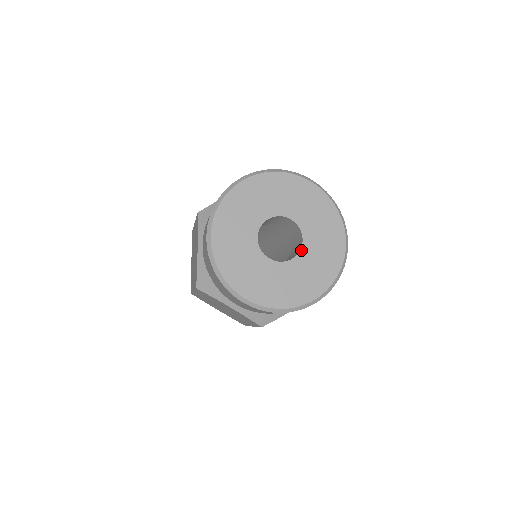
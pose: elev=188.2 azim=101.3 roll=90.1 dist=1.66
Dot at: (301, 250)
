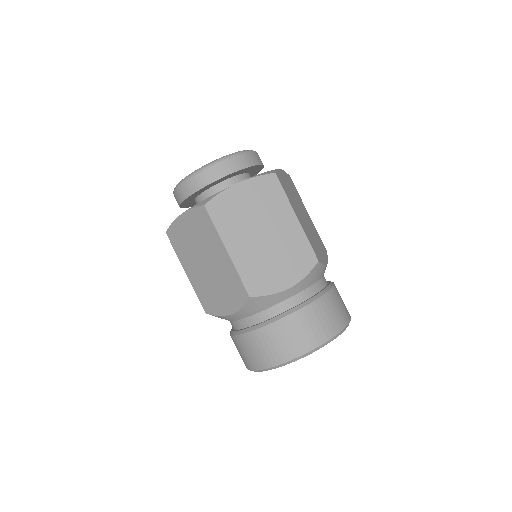
Dot at: occluded
